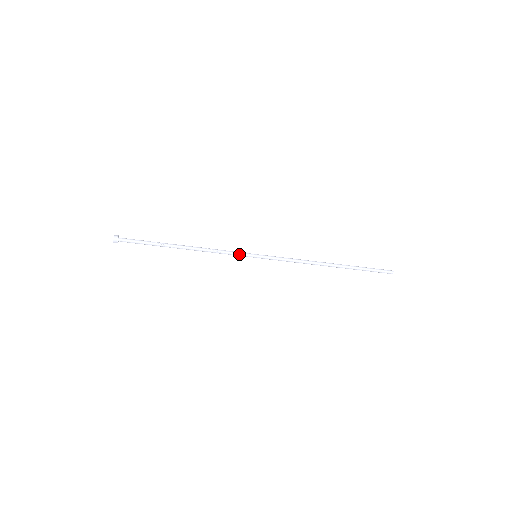
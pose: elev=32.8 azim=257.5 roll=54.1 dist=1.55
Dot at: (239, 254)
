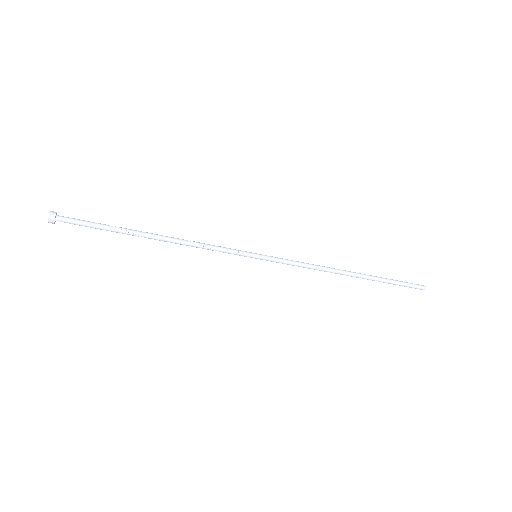
Dot at: (233, 251)
